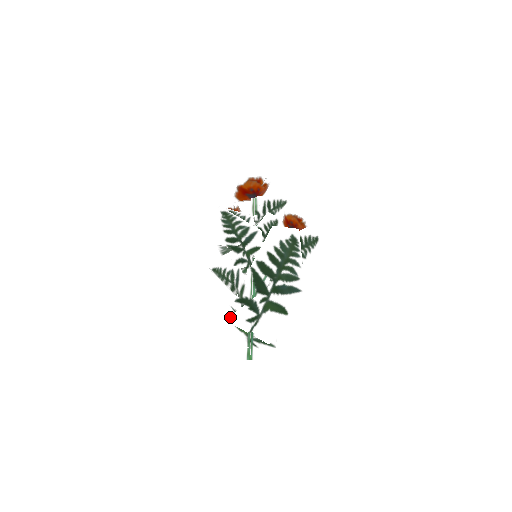
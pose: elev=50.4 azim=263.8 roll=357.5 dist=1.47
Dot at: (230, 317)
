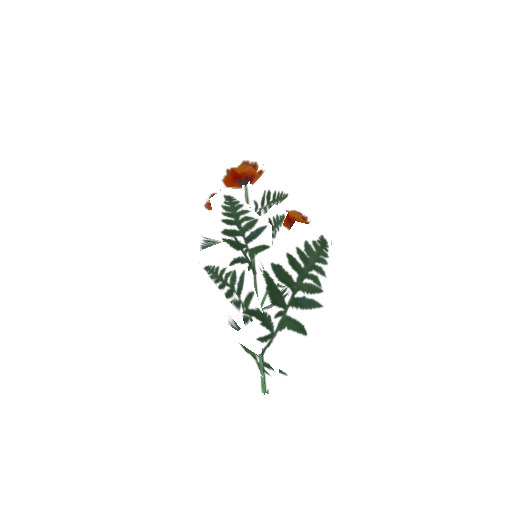
Dot at: (237, 333)
